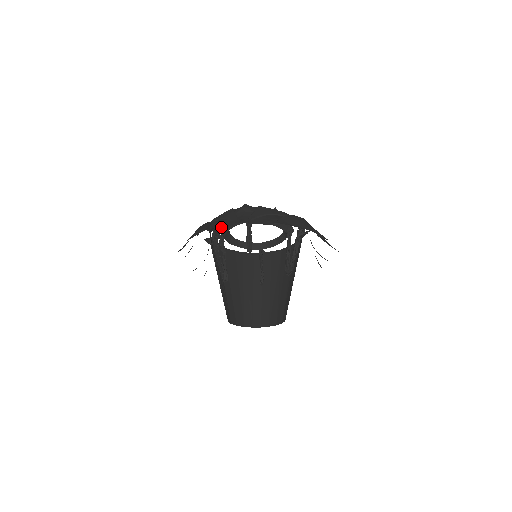
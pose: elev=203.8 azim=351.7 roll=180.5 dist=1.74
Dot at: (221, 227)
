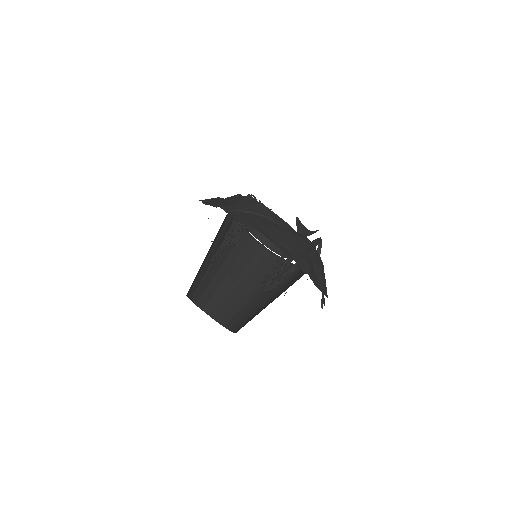
Dot at: (208, 204)
